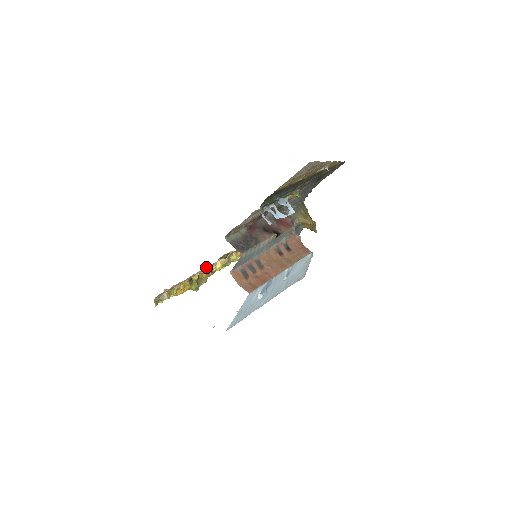
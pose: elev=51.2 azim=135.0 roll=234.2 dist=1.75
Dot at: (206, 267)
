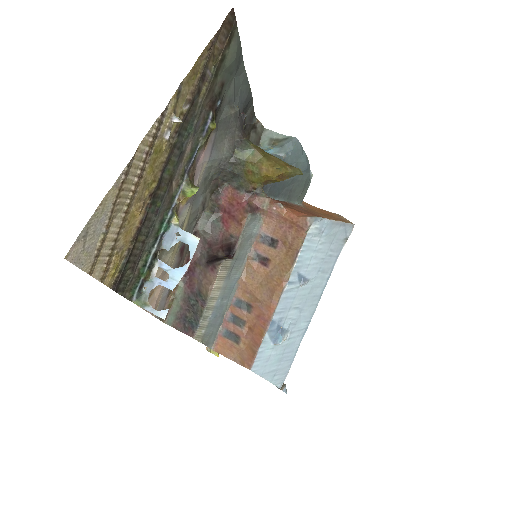
Dot at: occluded
